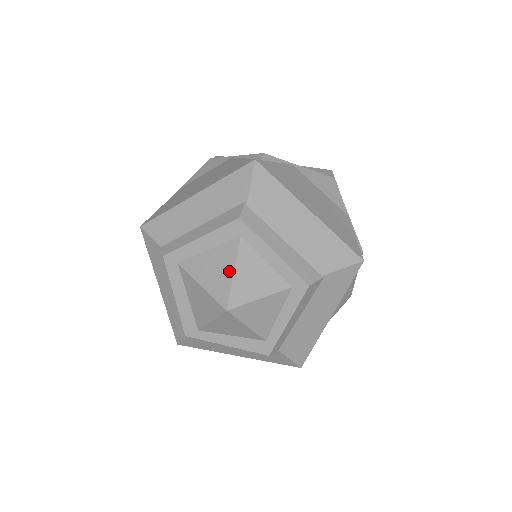
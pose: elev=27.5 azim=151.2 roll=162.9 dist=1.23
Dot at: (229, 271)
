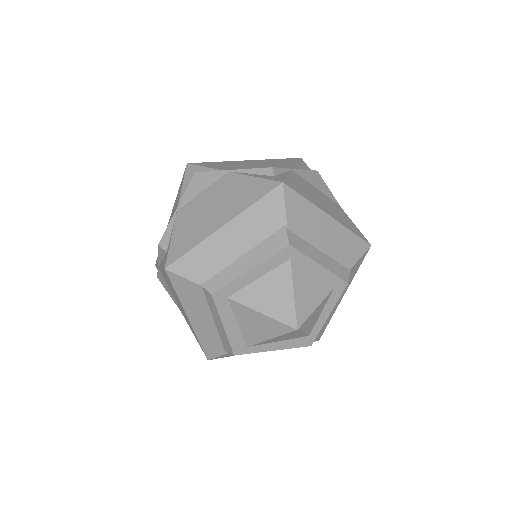
Dot at: (288, 294)
